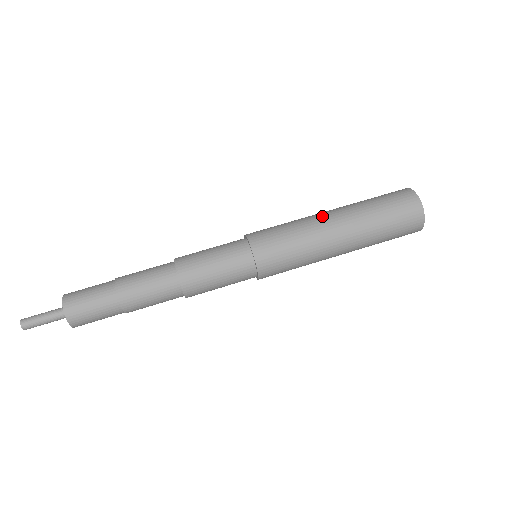
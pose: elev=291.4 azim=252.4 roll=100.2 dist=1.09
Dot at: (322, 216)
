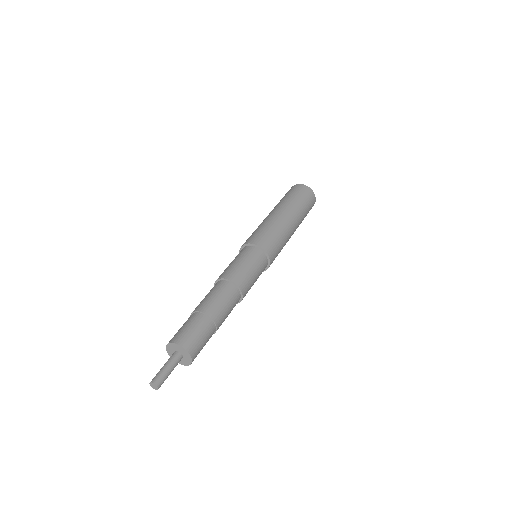
Dot at: (265, 218)
